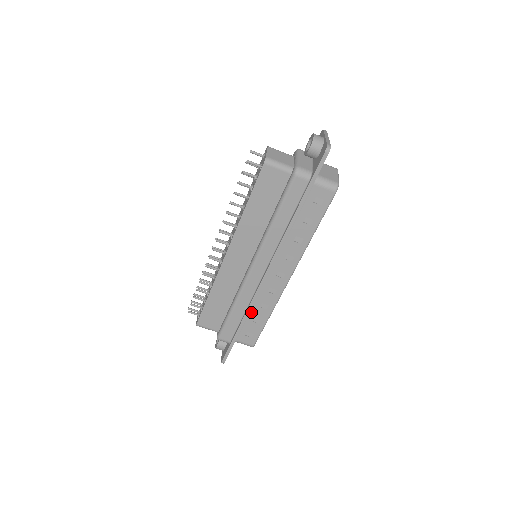
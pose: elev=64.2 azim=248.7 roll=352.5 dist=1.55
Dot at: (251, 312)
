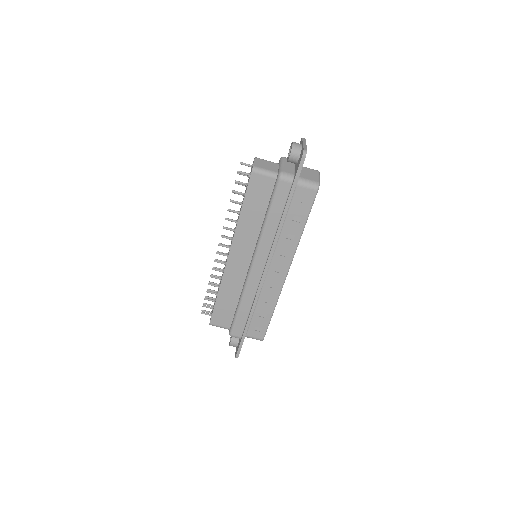
Dot at: (257, 307)
